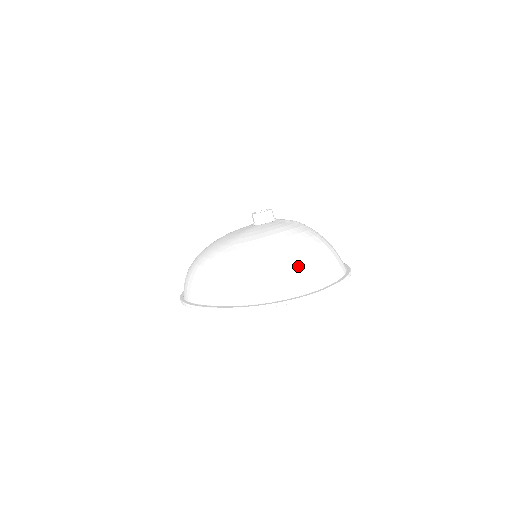
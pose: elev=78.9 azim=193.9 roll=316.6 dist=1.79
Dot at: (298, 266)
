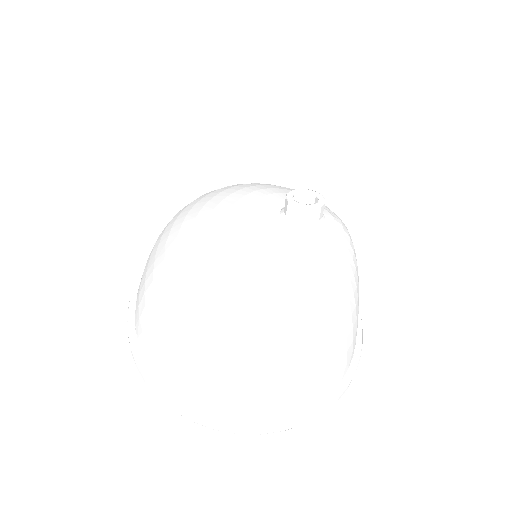
Dot at: (199, 358)
